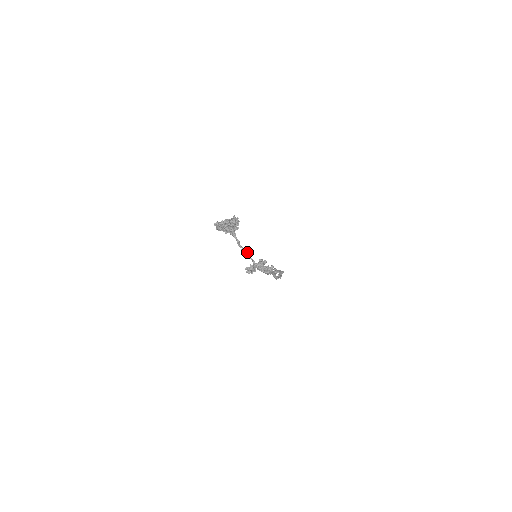
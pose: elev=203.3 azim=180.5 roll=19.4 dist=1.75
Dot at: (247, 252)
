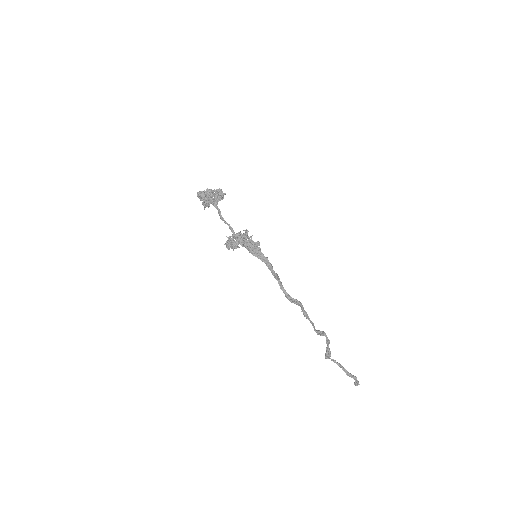
Dot at: (231, 227)
